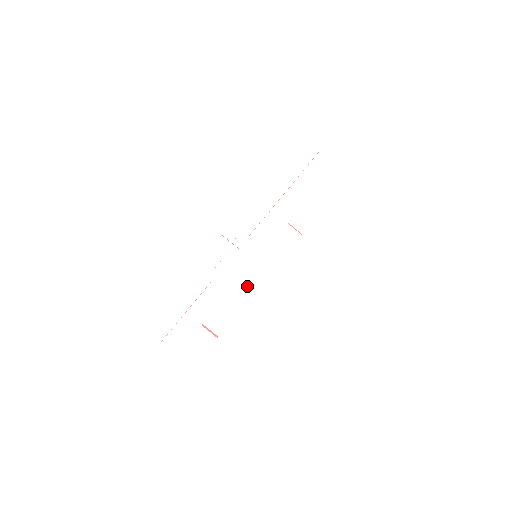
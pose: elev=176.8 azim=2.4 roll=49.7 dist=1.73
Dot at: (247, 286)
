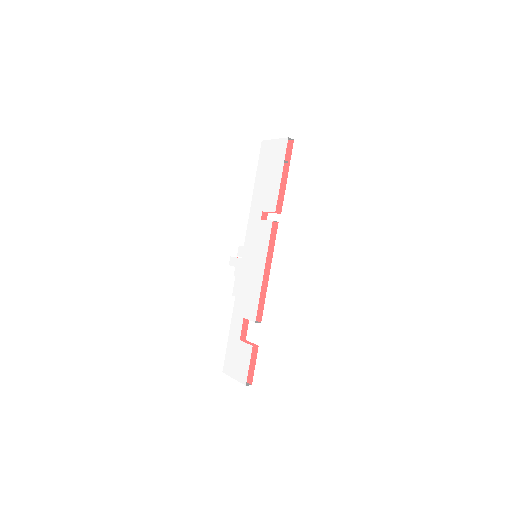
Dot at: (256, 285)
